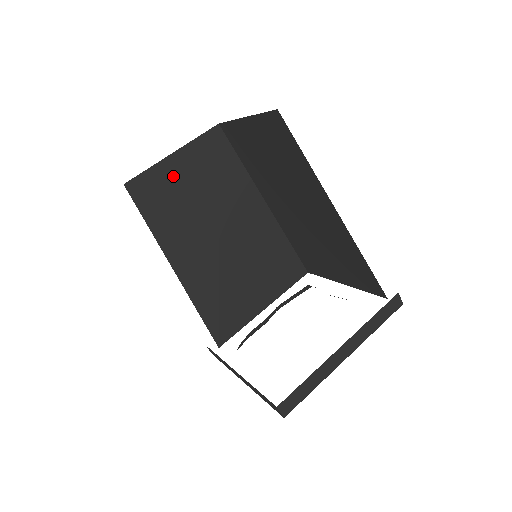
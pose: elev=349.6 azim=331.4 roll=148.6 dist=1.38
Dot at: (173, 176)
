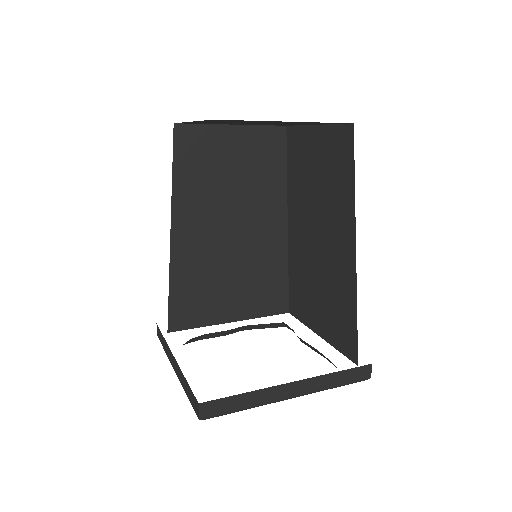
Dot at: (221, 145)
